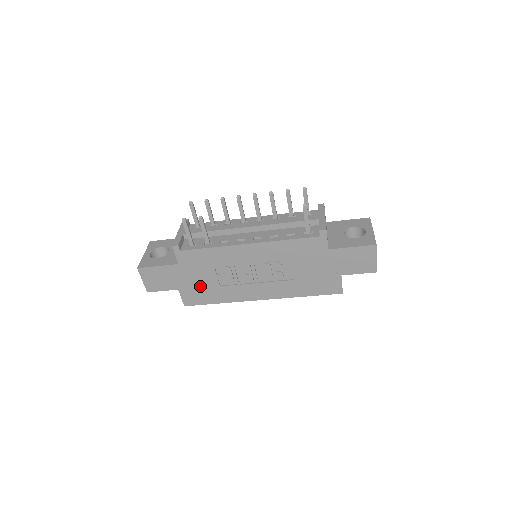
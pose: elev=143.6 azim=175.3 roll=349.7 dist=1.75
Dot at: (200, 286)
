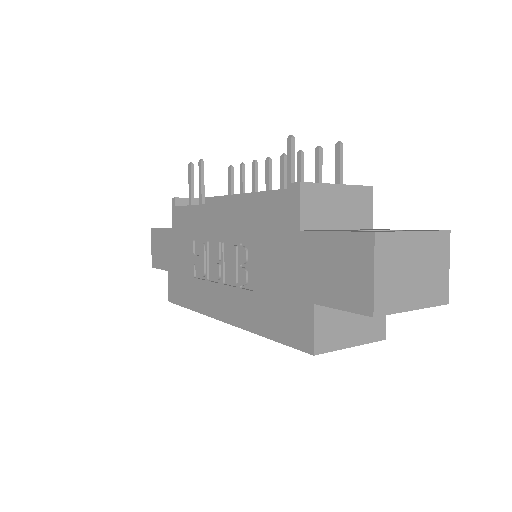
Dot at: (181, 271)
